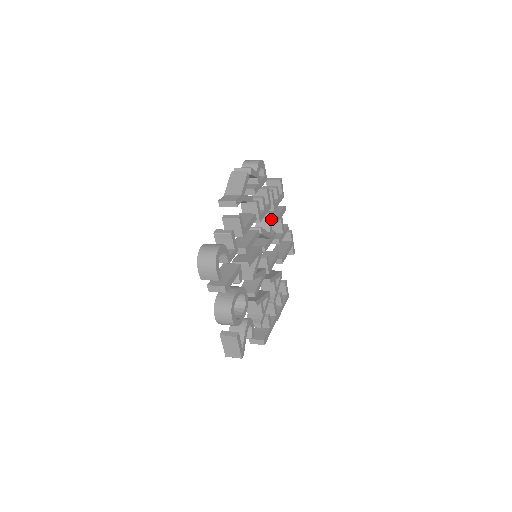
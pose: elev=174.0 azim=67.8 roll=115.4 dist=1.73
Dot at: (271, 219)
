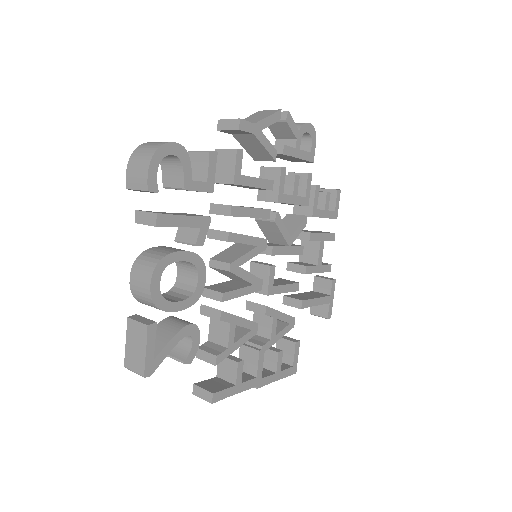
Dot at: (302, 222)
